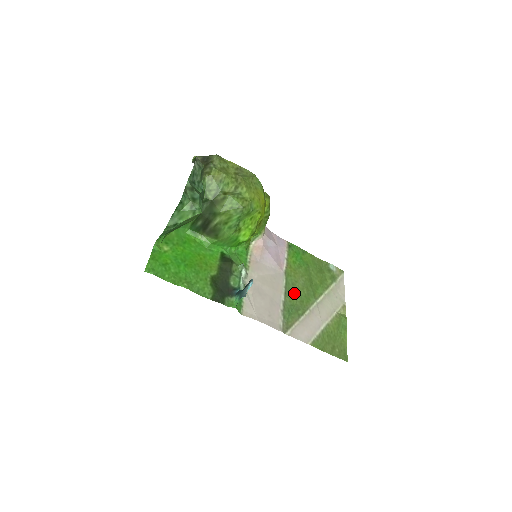
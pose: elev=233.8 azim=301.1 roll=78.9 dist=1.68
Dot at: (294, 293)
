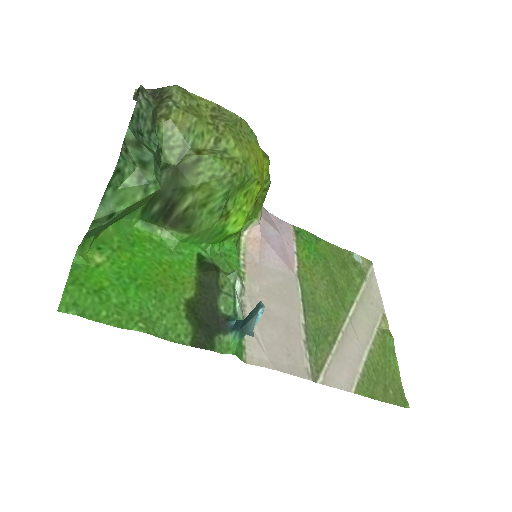
Dot at: (316, 308)
